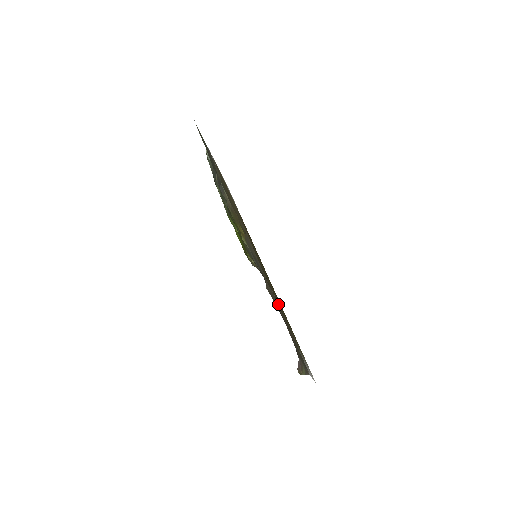
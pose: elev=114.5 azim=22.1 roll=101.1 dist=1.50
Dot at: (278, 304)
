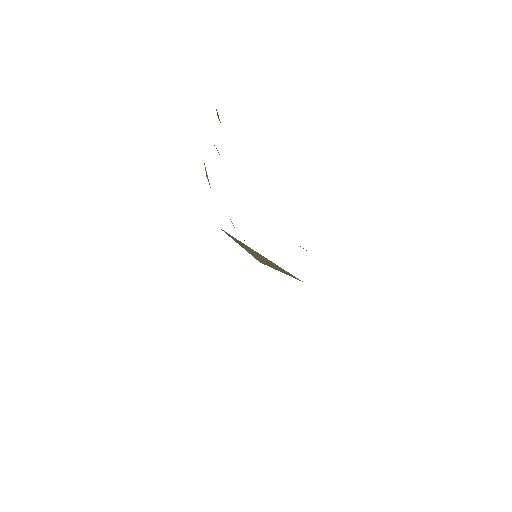
Dot at: occluded
